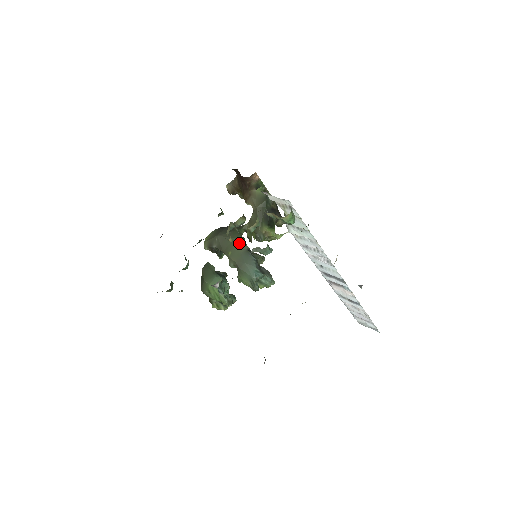
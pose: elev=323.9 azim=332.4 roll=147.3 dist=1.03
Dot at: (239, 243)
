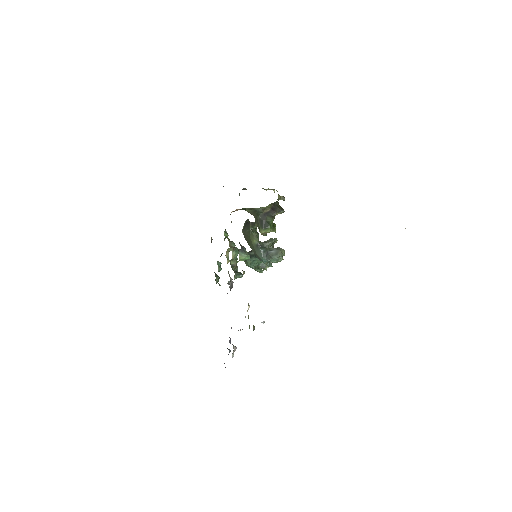
Dot at: (252, 240)
